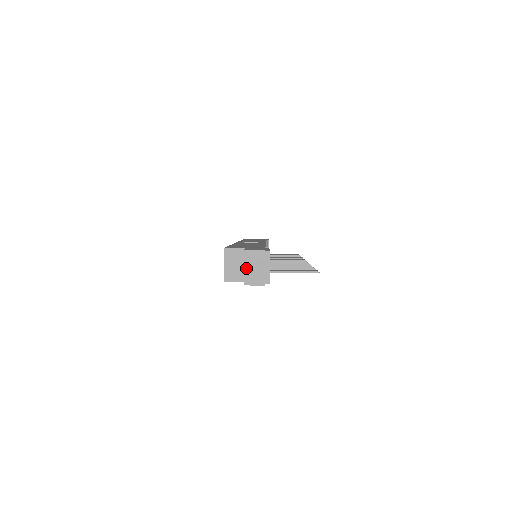
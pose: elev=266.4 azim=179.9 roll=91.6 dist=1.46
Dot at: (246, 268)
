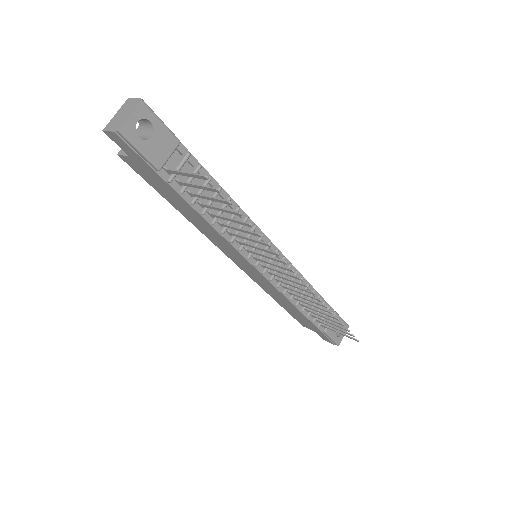
Dot at: (116, 115)
